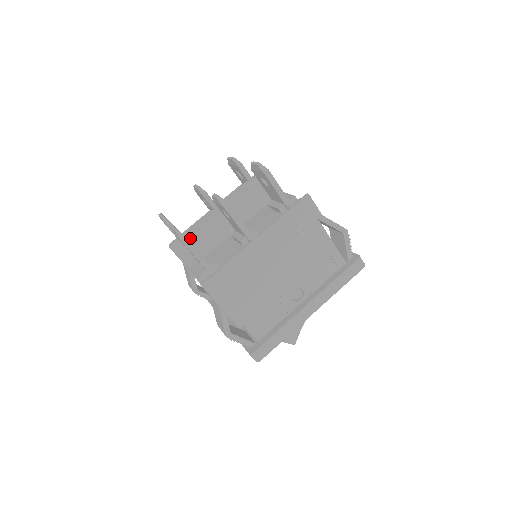
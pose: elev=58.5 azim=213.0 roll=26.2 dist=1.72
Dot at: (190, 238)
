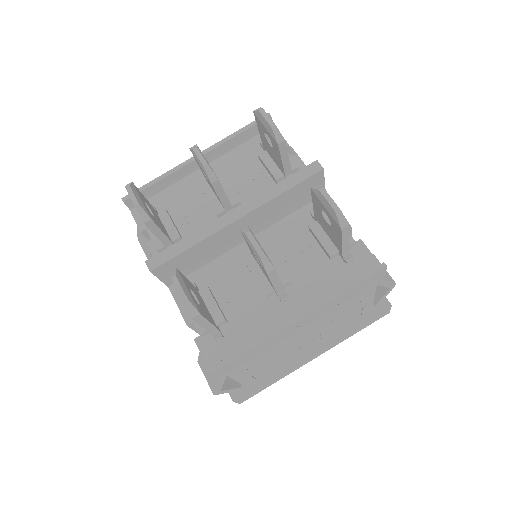
Dot at: (183, 257)
